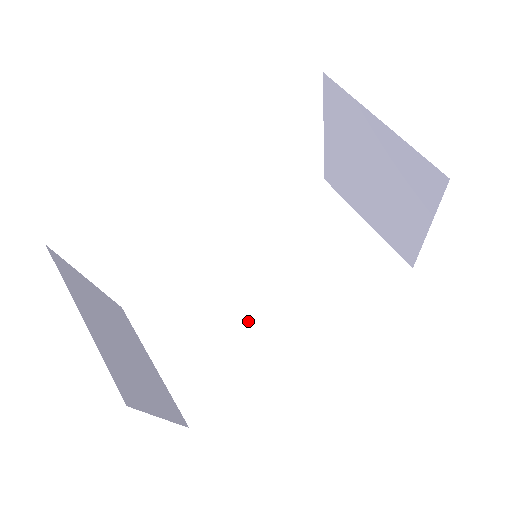
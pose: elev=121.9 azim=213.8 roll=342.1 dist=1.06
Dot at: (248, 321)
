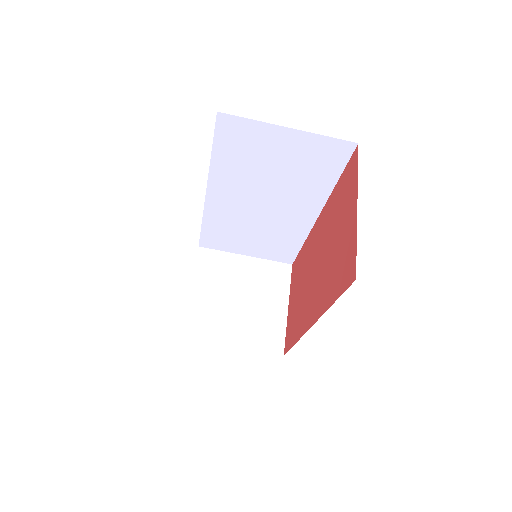
Dot at: (272, 223)
